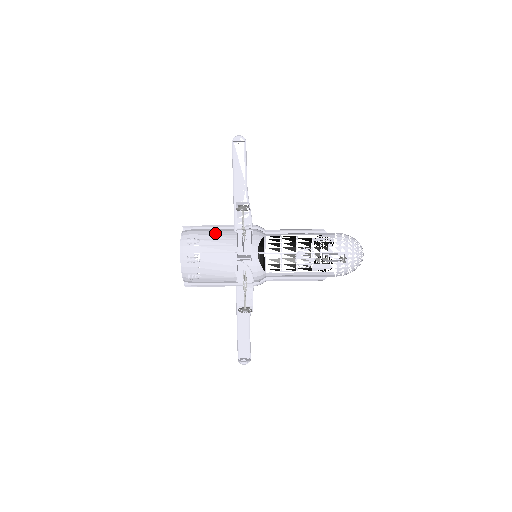
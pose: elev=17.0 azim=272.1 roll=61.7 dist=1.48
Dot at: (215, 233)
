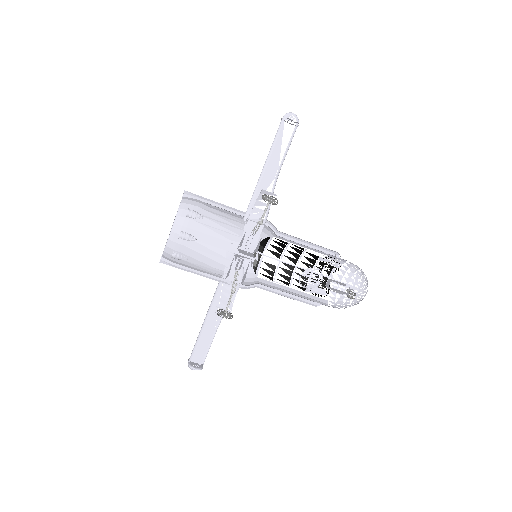
Dot at: (223, 214)
